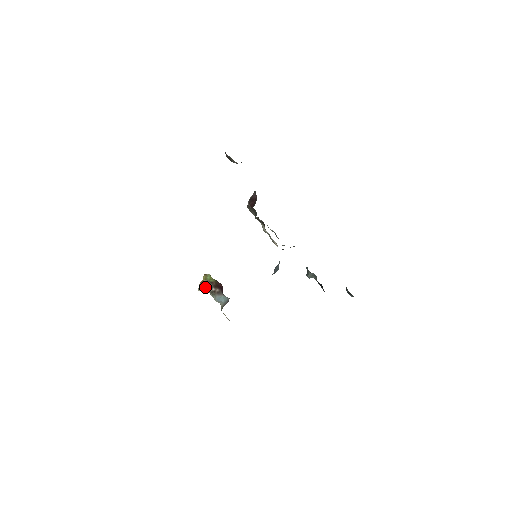
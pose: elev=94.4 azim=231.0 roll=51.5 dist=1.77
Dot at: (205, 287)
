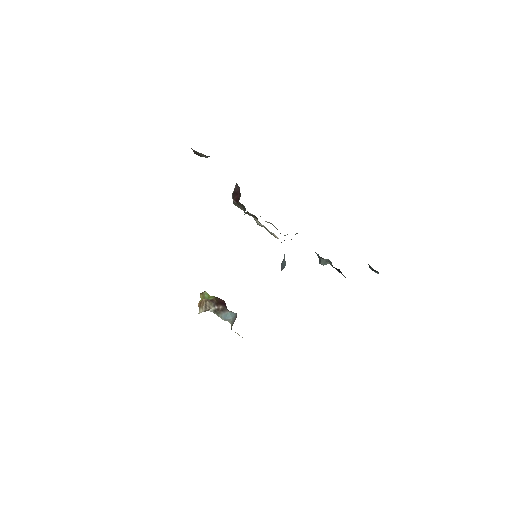
Dot at: (206, 307)
